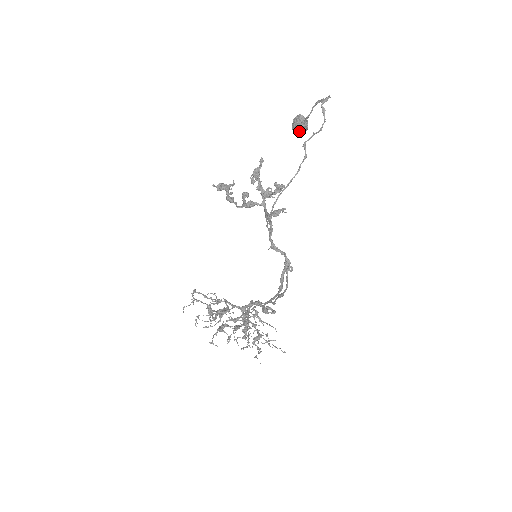
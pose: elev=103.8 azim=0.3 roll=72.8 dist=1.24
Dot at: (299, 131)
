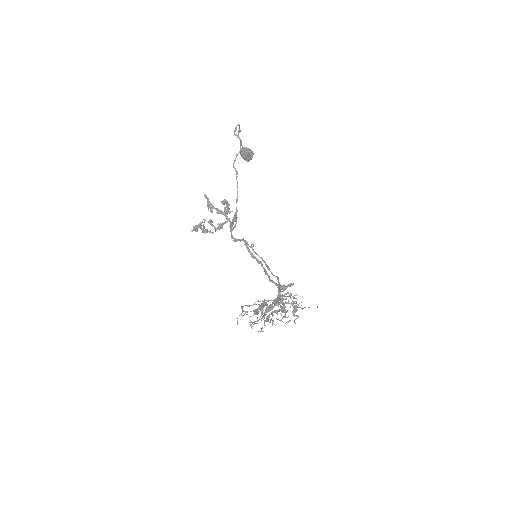
Dot at: (248, 158)
